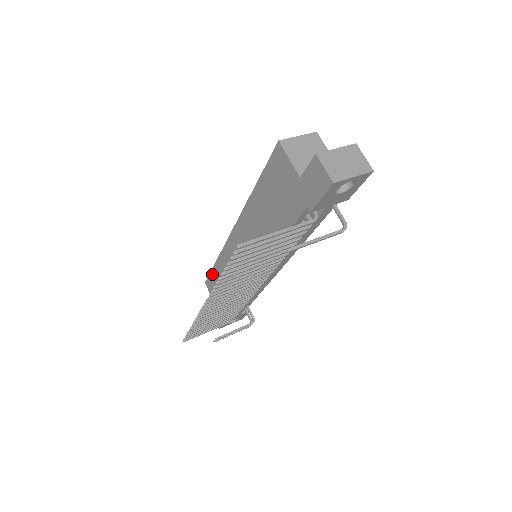
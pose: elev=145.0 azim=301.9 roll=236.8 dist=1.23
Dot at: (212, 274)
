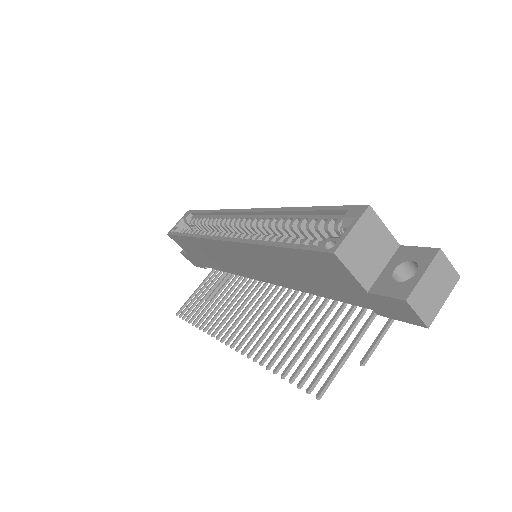
Dot at: (181, 238)
